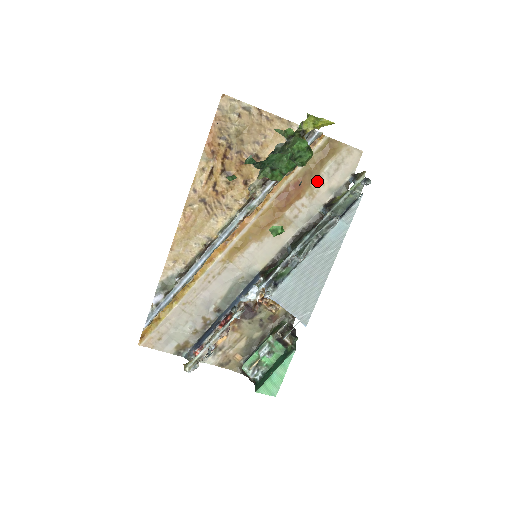
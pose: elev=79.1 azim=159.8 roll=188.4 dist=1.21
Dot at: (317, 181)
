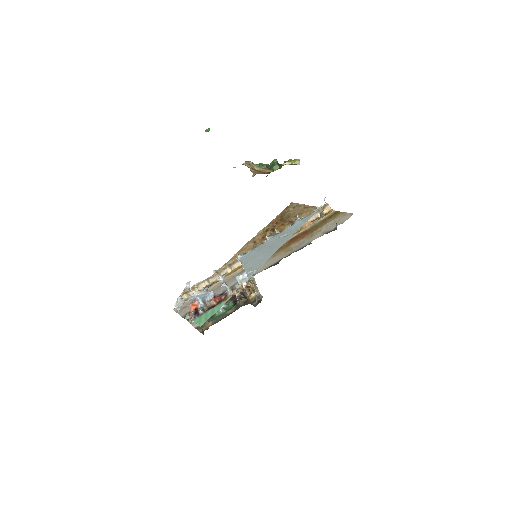
Dot at: (318, 230)
